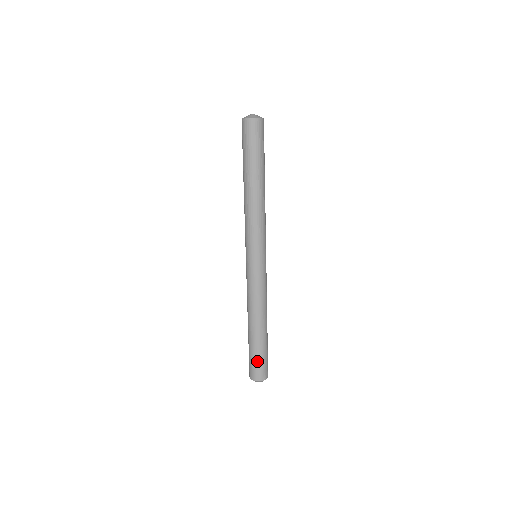
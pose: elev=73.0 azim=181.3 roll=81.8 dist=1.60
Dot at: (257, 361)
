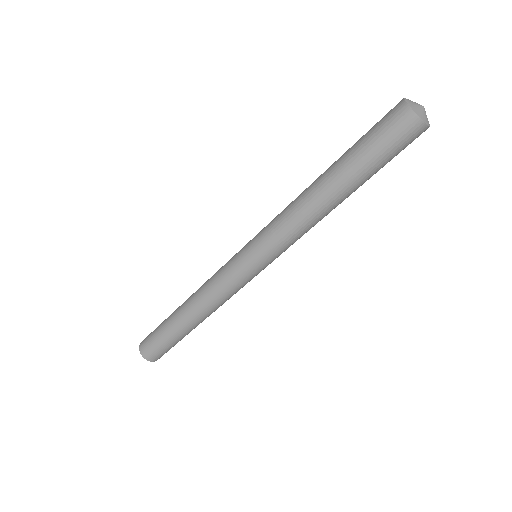
Dot at: (167, 348)
